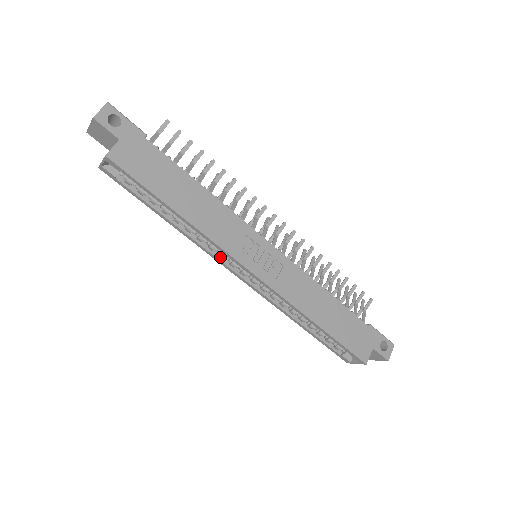
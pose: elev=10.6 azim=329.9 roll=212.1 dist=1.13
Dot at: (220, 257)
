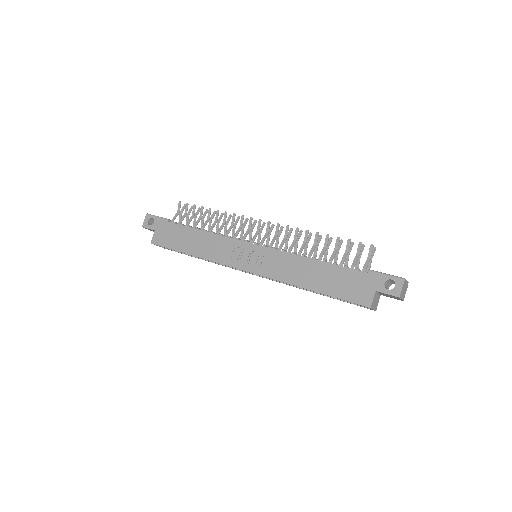
Dot at: occluded
